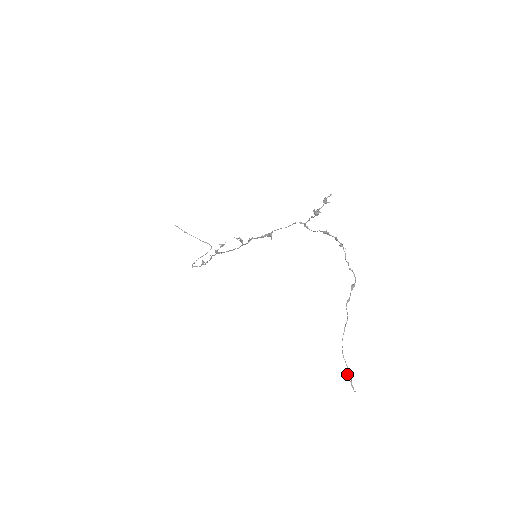
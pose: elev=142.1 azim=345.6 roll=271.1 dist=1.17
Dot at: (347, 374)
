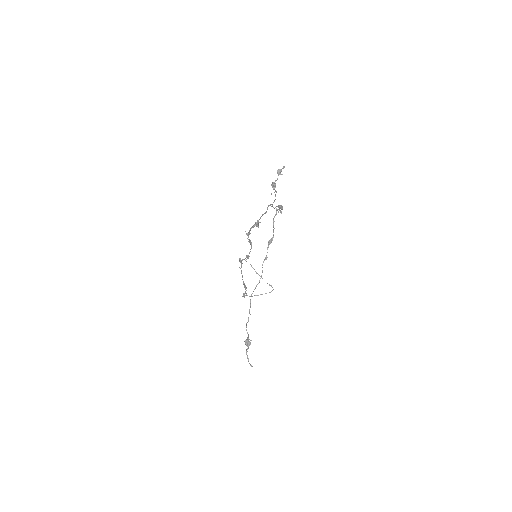
Dot at: (246, 339)
